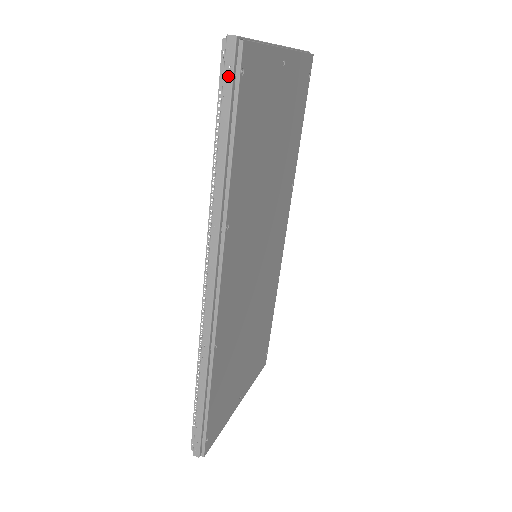
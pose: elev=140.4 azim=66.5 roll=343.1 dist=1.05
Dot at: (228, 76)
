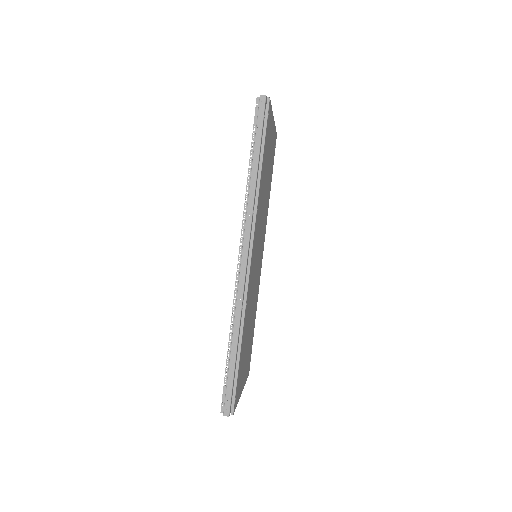
Dot at: (261, 116)
